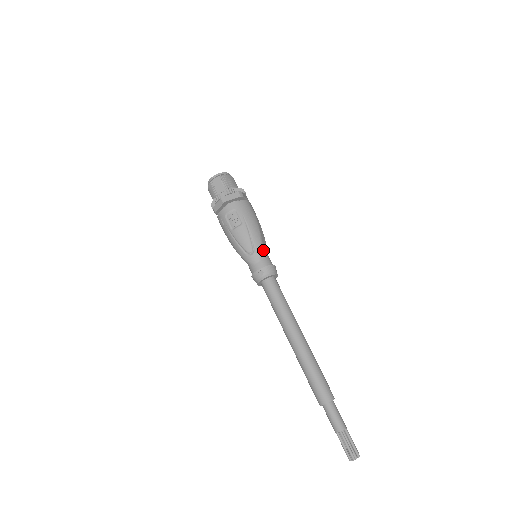
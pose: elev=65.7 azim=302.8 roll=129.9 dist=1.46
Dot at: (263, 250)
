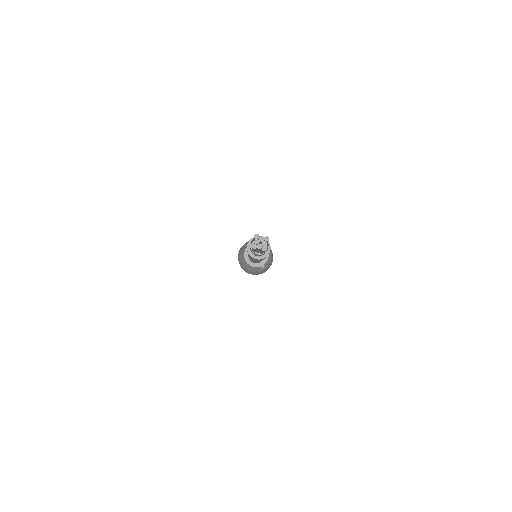
Dot at: occluded
